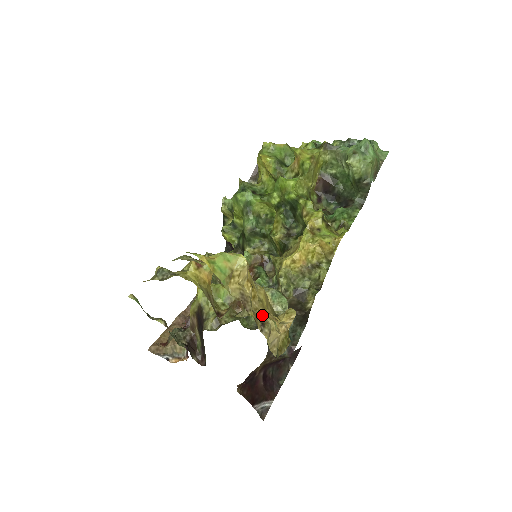
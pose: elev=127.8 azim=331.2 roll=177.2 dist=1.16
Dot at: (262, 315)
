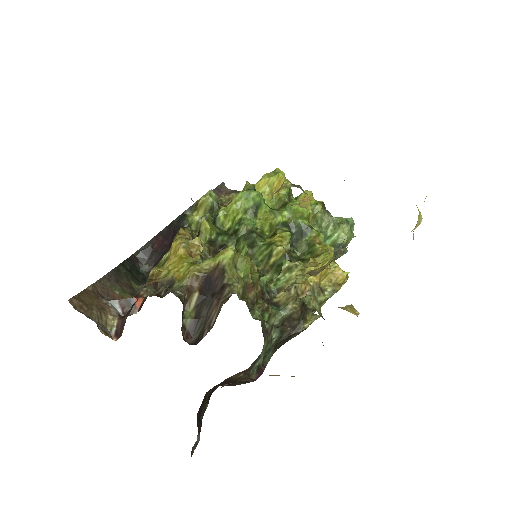
Dot at: occluded
